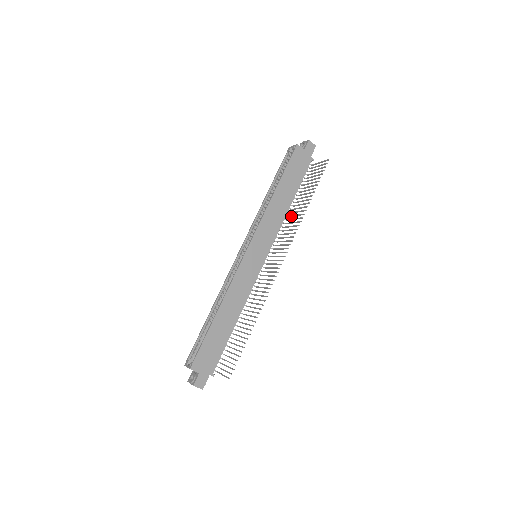
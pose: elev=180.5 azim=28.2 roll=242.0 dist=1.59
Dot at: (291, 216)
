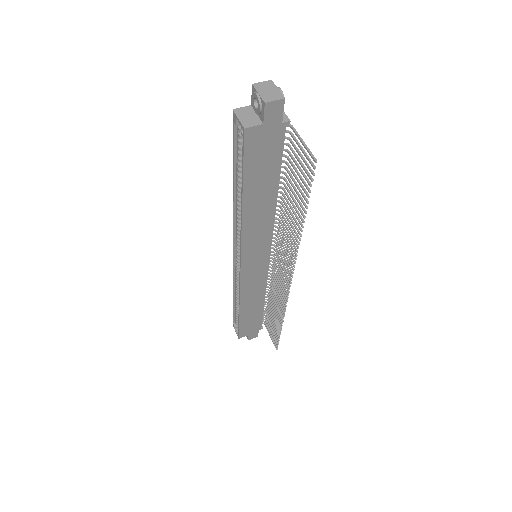
Dot at: occluded
